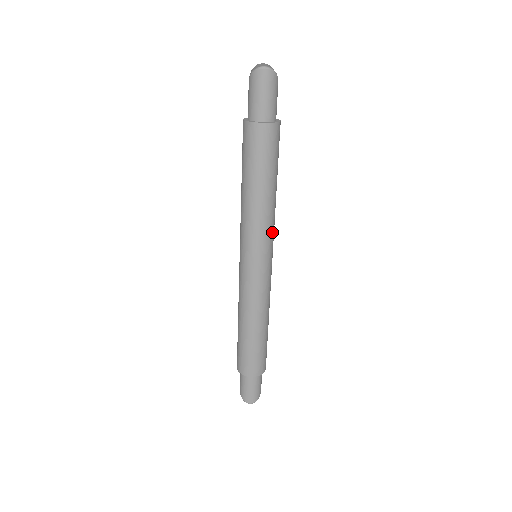
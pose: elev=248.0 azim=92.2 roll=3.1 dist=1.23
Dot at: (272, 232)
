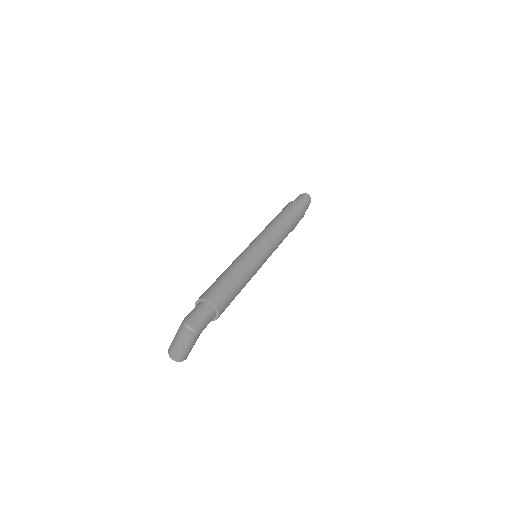
Dot at: (278, 243)
